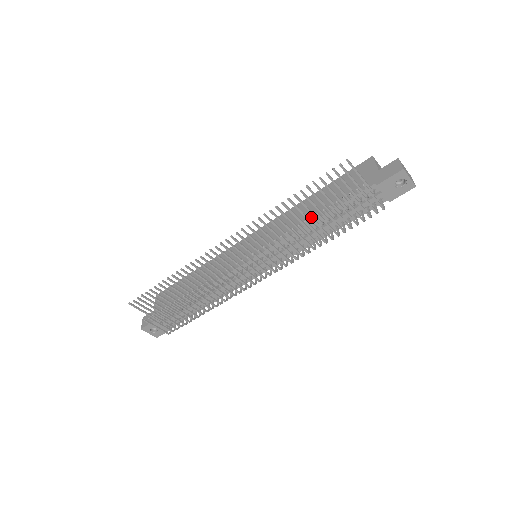
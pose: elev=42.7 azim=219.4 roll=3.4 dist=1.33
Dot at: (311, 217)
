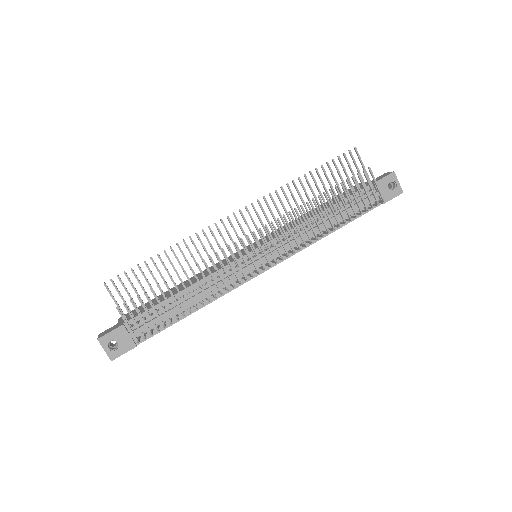
Dot at: occluded
